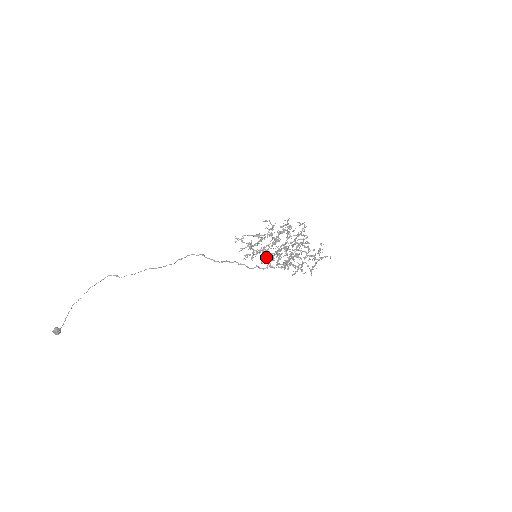
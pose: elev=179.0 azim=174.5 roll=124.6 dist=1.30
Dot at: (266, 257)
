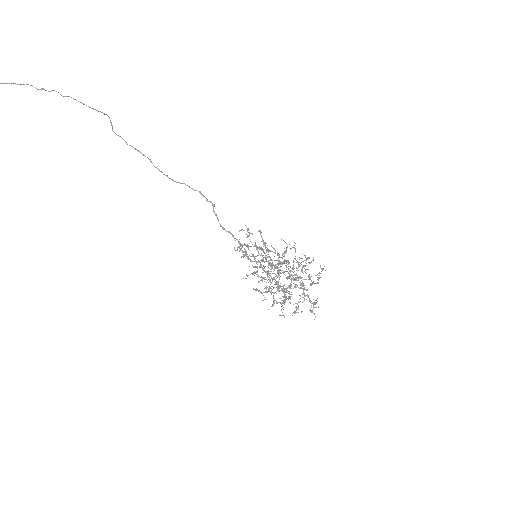
Dot at: occluded
